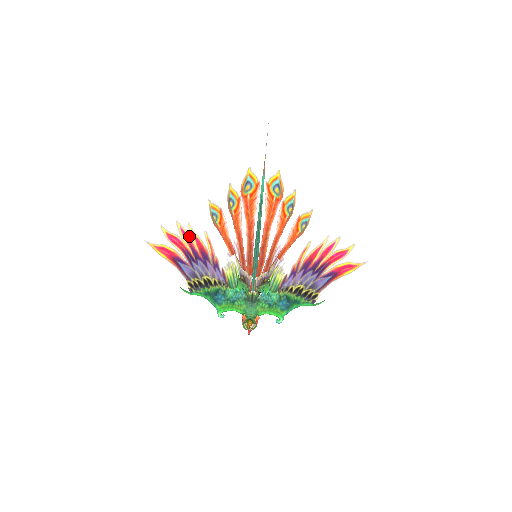
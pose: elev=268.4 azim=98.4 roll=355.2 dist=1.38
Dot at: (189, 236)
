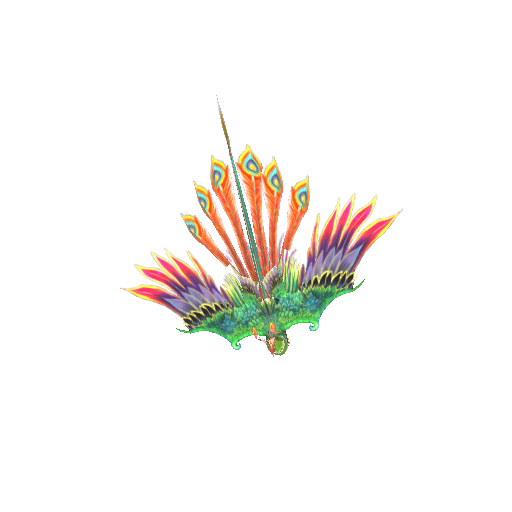
Dot at: (170, 264)
